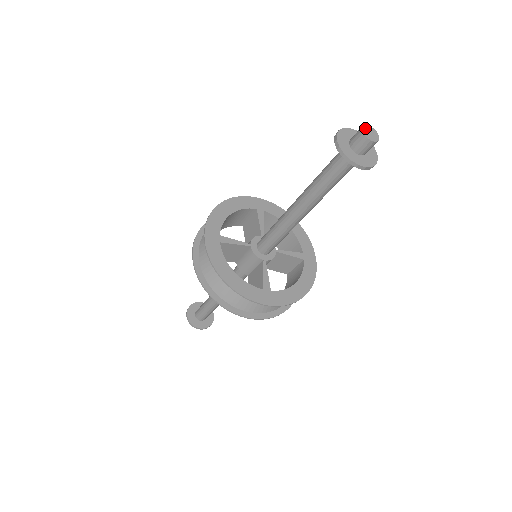
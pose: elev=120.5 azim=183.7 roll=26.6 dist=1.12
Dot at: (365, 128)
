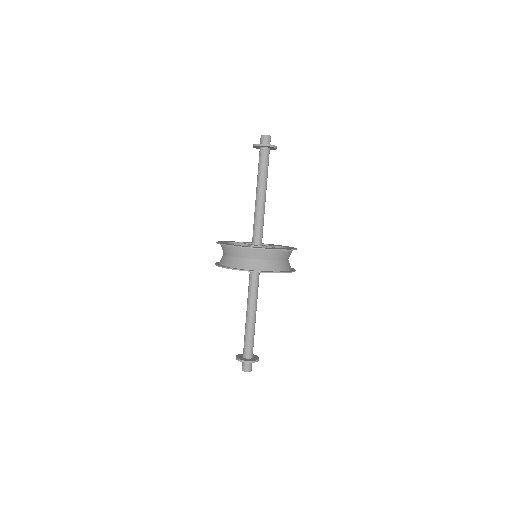
Dot at: (262, 135)
